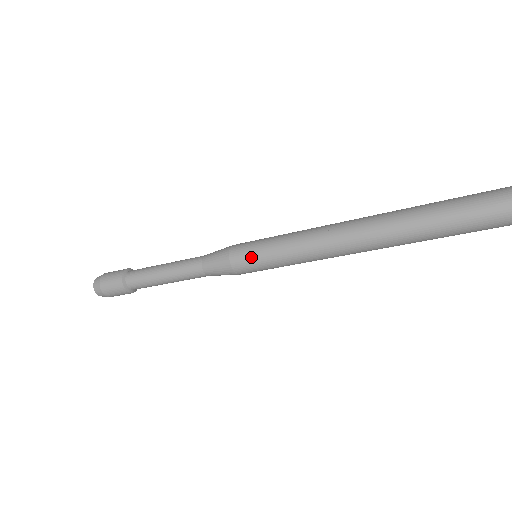
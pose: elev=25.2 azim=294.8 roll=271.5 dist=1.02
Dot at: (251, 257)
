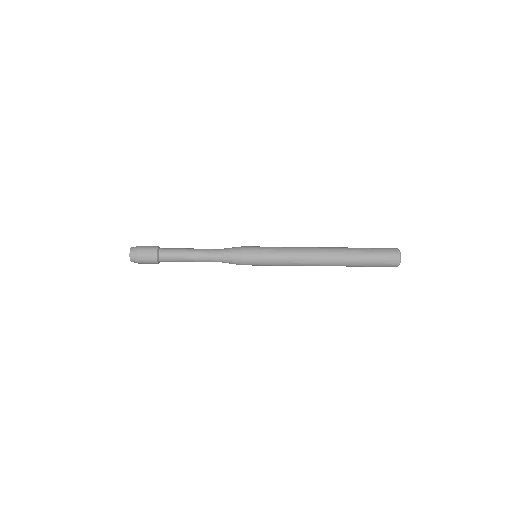
Dot at: (257, 261)
